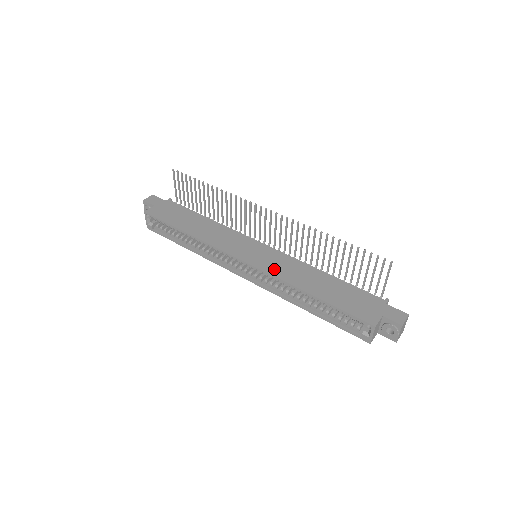
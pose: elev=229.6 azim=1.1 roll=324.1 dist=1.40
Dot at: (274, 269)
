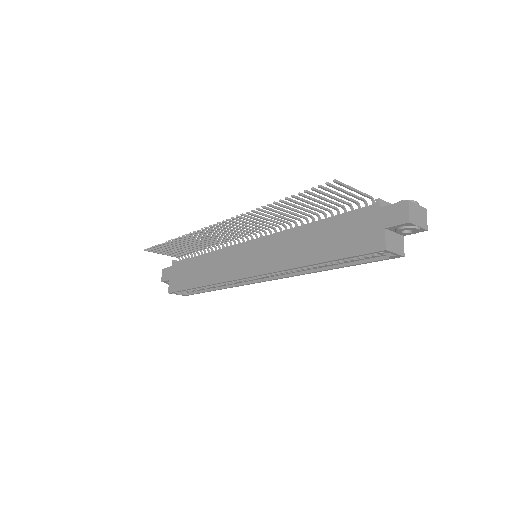
Dot at: (272, 263)
